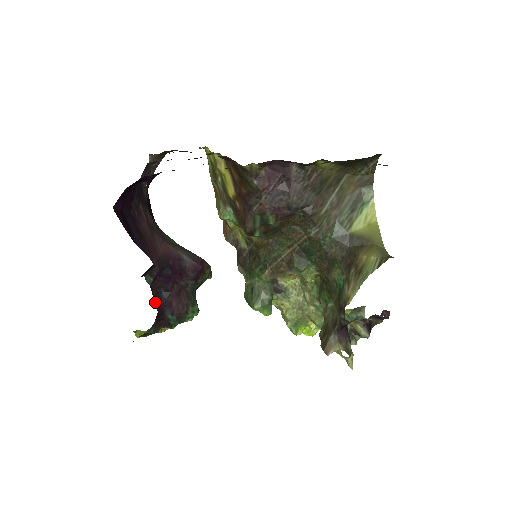
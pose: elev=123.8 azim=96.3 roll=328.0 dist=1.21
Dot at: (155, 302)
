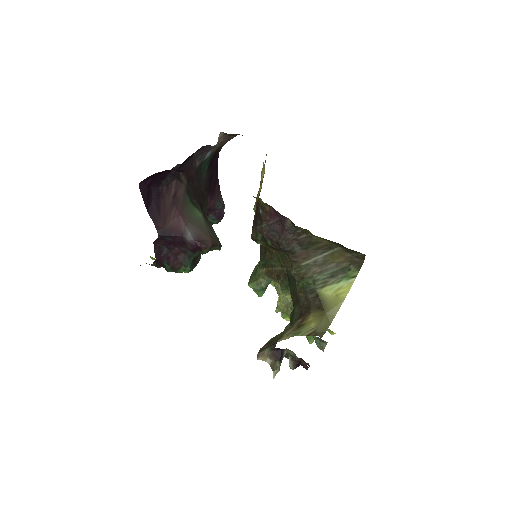
Dot at: (155, 252)
